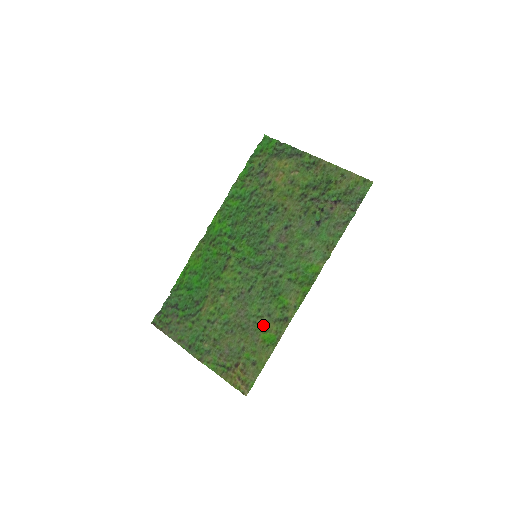
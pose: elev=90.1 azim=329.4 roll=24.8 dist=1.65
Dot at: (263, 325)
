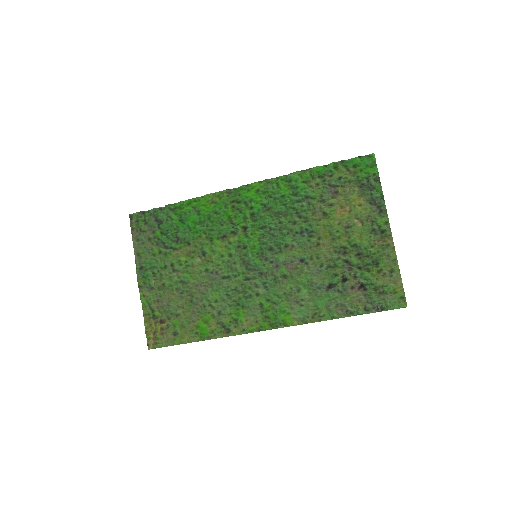
Dot at: (208, 315)
